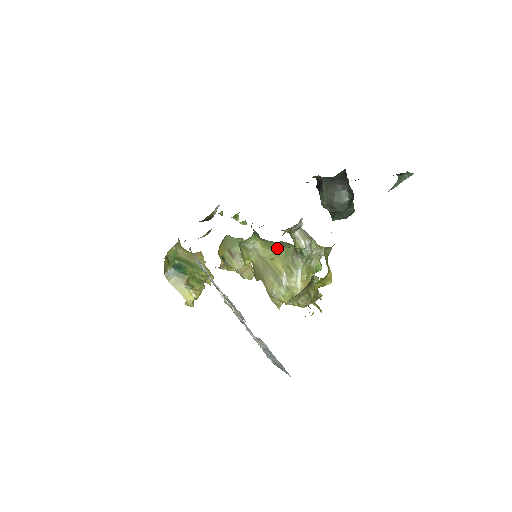
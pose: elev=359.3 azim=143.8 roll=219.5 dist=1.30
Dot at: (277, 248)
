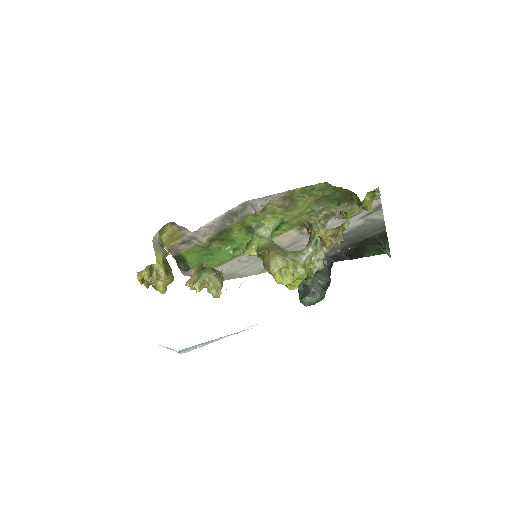
Dot at: occluded
